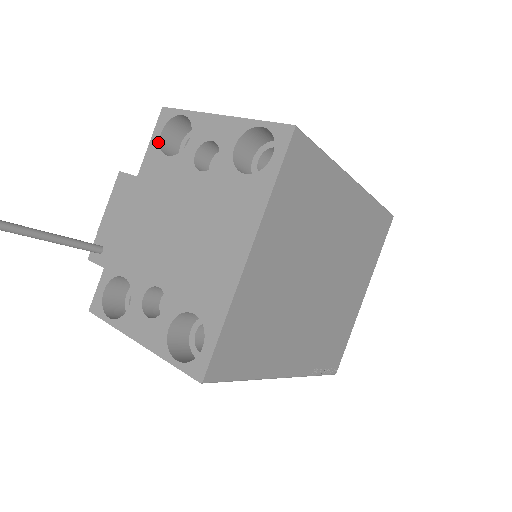
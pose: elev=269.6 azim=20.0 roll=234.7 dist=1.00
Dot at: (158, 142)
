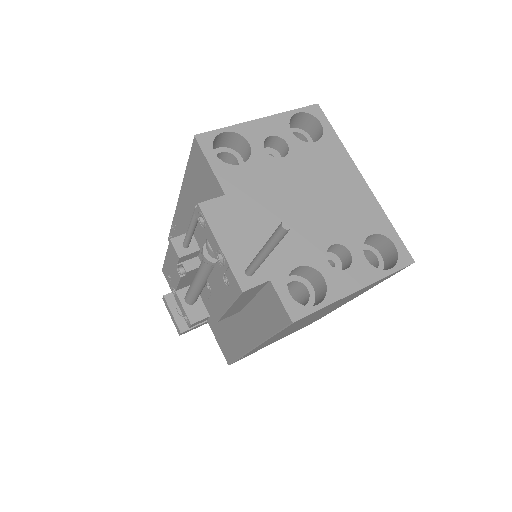
Dot at: (220, 160)
